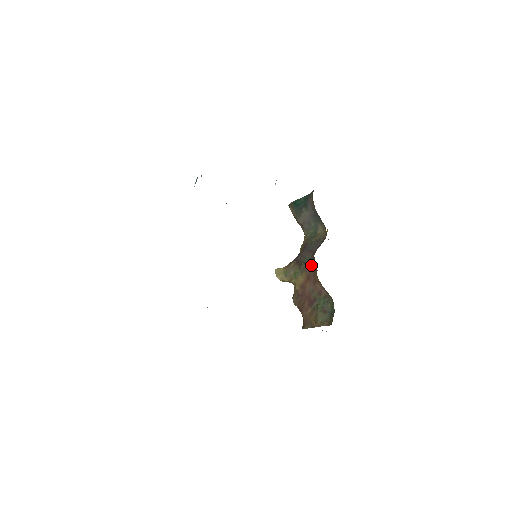
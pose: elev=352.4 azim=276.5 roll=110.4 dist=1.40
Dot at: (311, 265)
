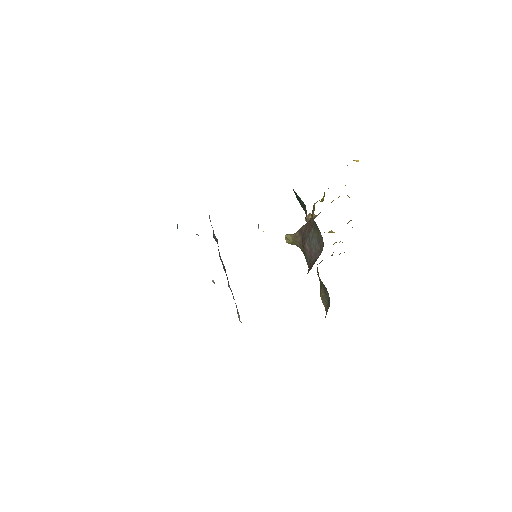
Dot at: occluded
